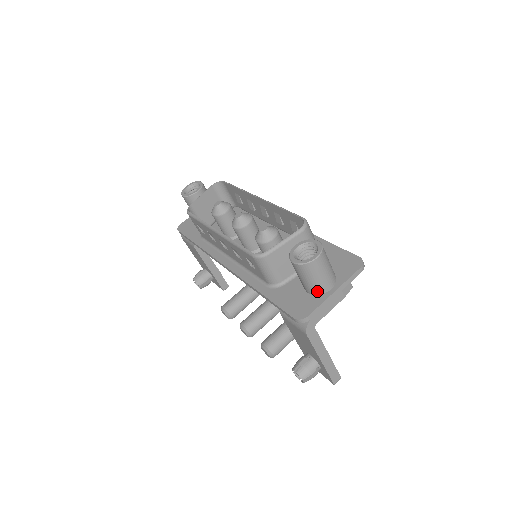
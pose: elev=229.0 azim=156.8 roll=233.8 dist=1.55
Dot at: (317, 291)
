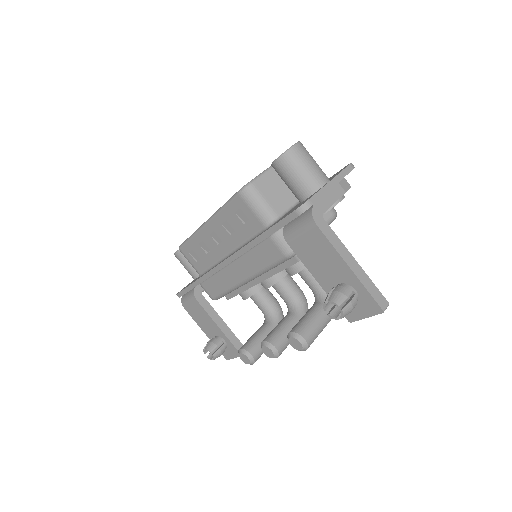
Dot at: (312, 187)
